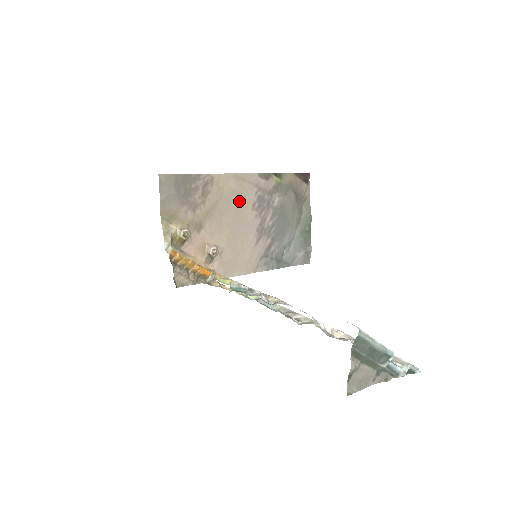
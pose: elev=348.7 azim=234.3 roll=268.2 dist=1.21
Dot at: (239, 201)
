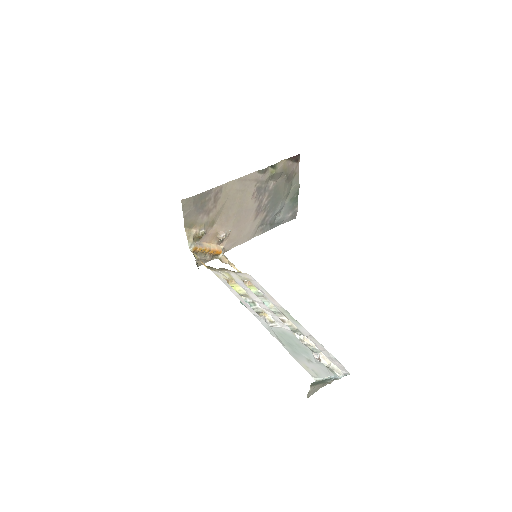
Dot at: (242, 196)
